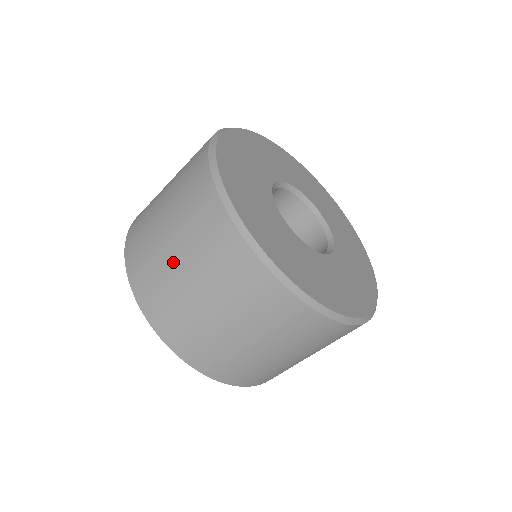
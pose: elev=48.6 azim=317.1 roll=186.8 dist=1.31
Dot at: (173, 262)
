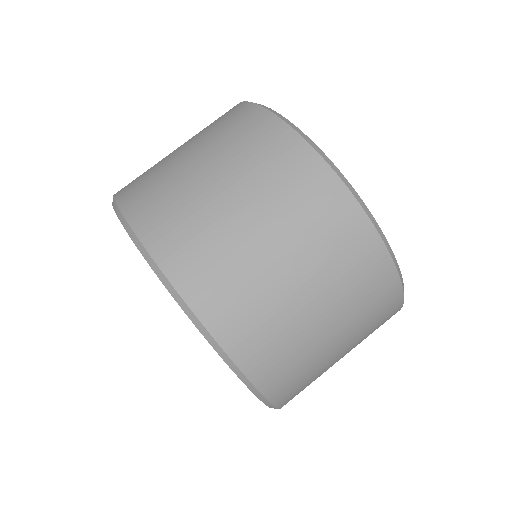
Dot at: (247, 231)
